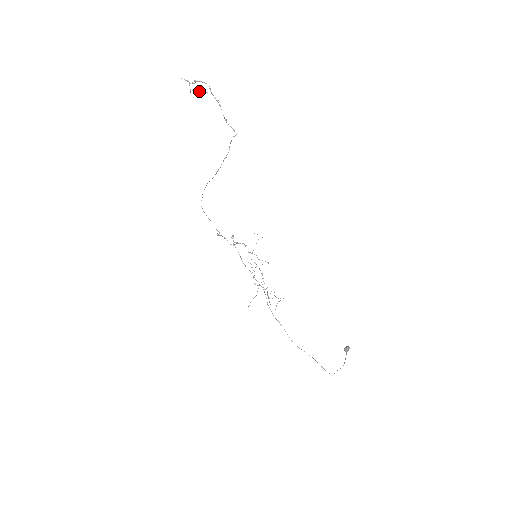
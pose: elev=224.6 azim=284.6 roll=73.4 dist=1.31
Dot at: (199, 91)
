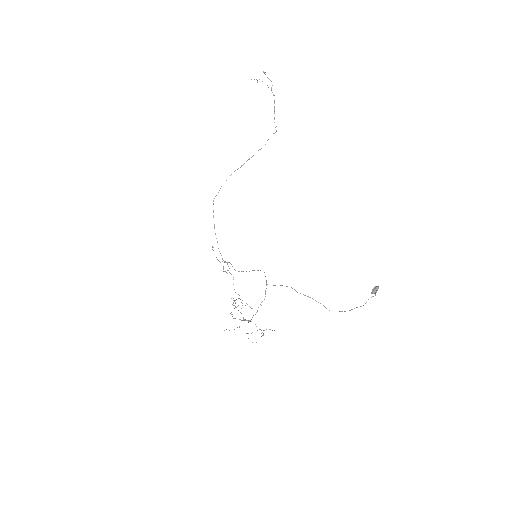
Dot at: occluded
